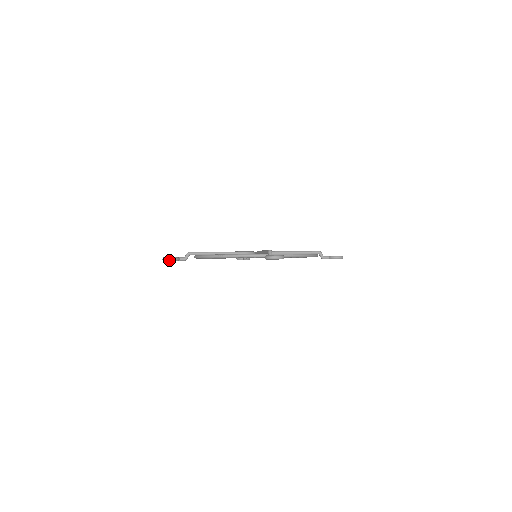
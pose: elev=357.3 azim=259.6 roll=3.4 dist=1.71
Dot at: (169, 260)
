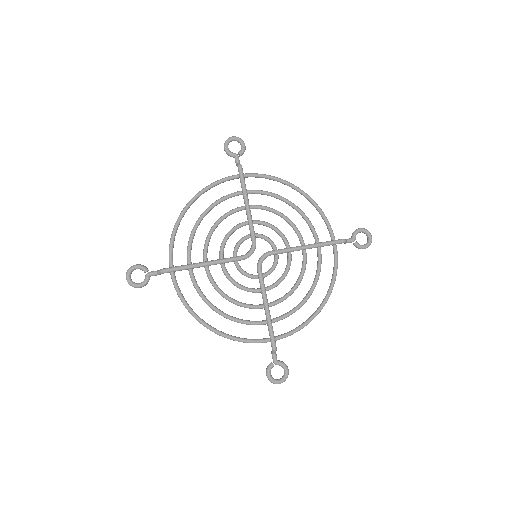
Dot at: (137, 287)
